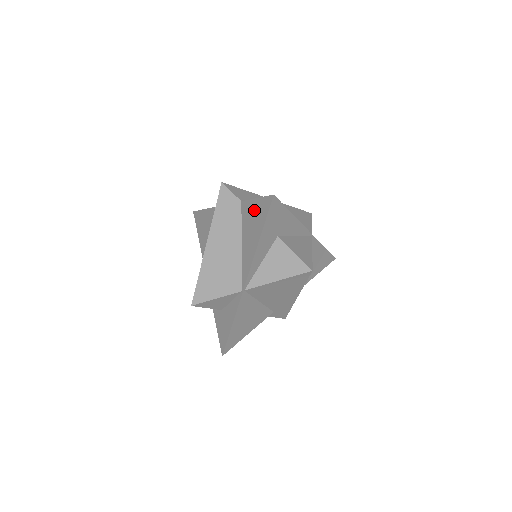
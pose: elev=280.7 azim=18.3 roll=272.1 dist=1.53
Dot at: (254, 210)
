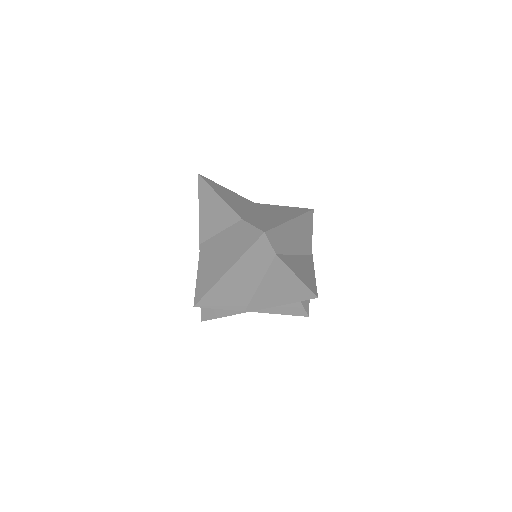
Dot at: (289, 280)
